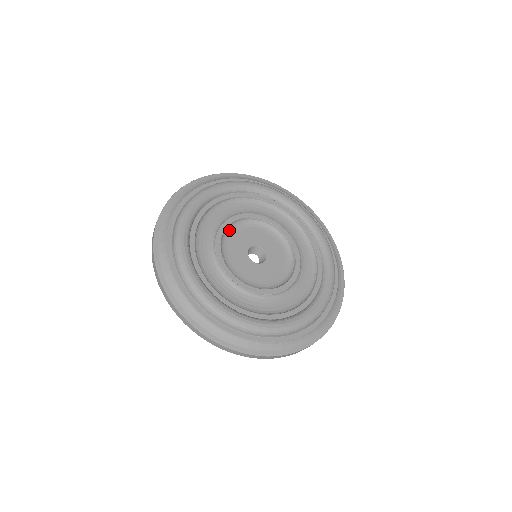
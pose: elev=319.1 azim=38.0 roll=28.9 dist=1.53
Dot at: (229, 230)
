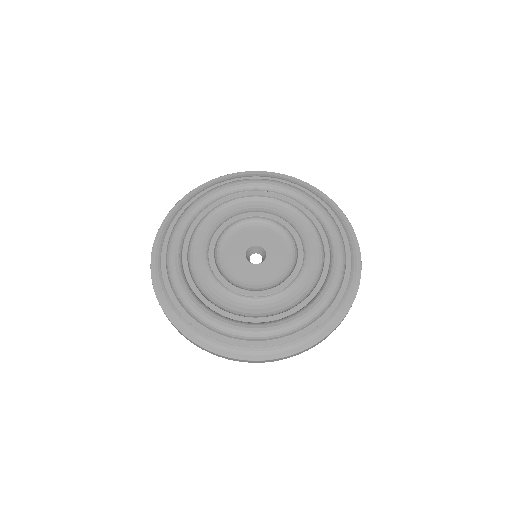
Dot at: (251, 221)
